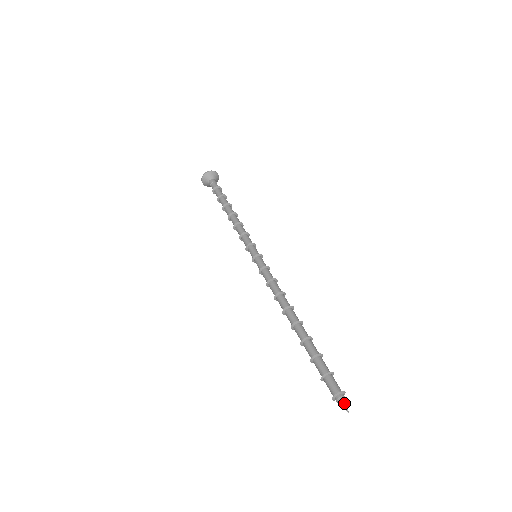
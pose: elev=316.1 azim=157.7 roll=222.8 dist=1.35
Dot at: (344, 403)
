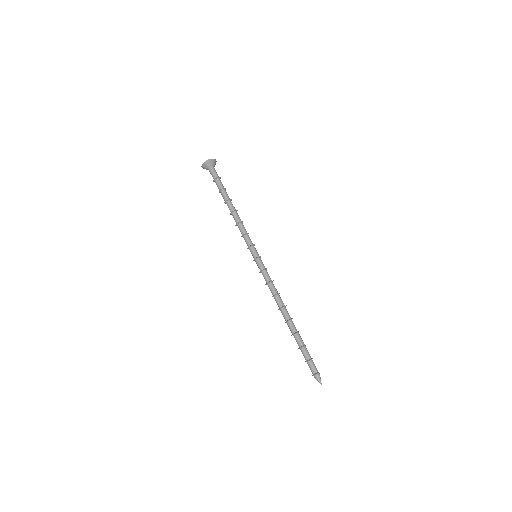
Dot at: (320, 379)
